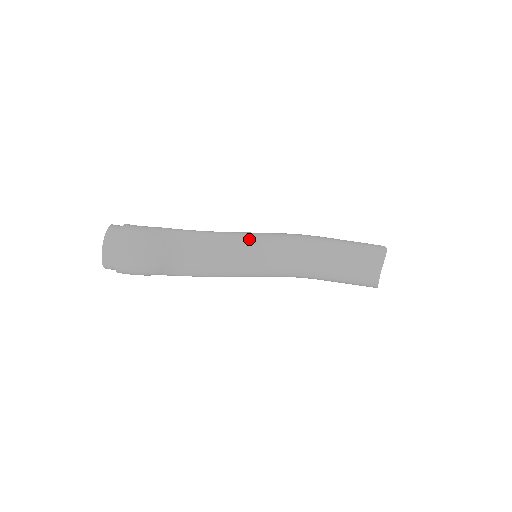
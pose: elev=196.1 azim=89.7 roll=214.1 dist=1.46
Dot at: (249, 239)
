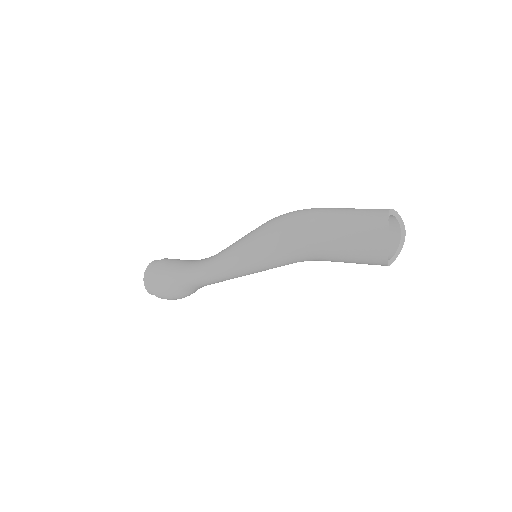
Dot at: (237, 270)
